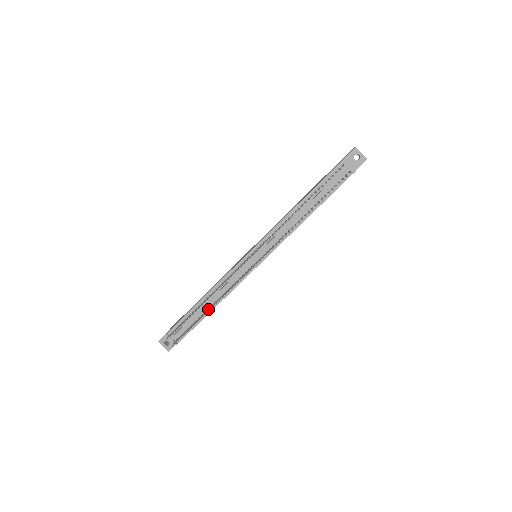
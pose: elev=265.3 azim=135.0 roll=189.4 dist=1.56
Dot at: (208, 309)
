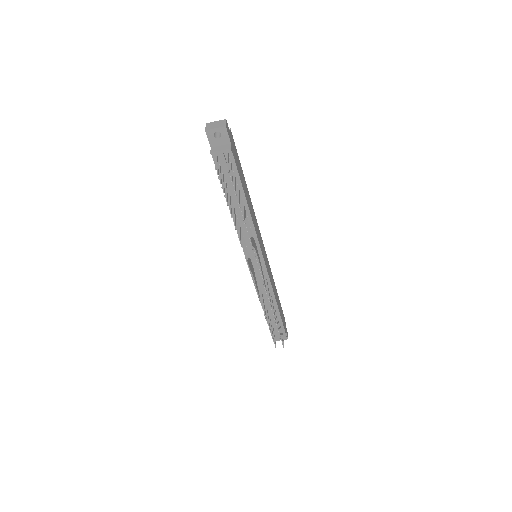
Dot at: occluded
